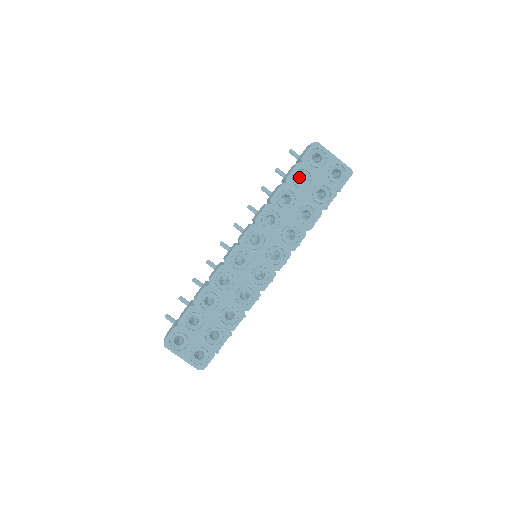
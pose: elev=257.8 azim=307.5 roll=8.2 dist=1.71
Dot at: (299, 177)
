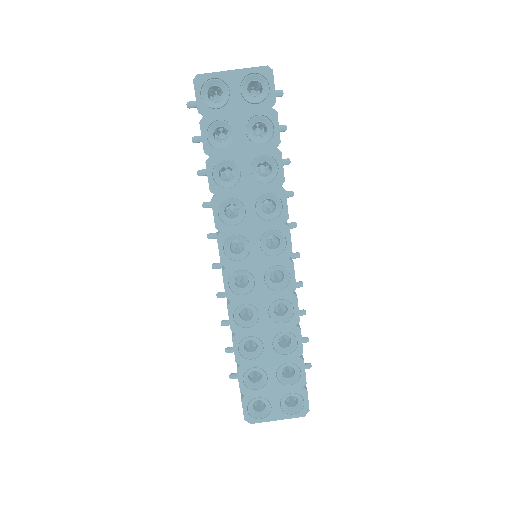
Dot at: (222, 128)
